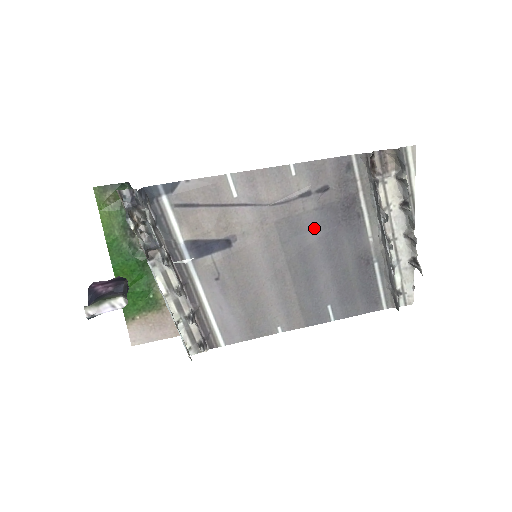
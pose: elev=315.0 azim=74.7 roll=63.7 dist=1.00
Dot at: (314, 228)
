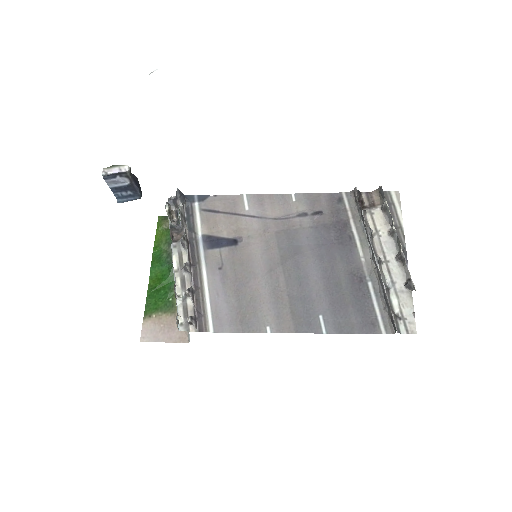
Dot at: (309, 242)
